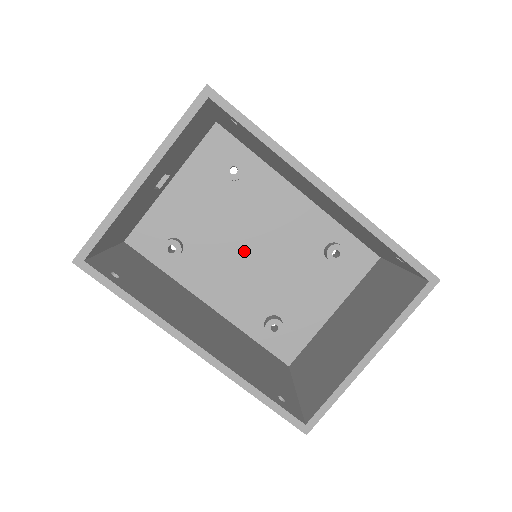
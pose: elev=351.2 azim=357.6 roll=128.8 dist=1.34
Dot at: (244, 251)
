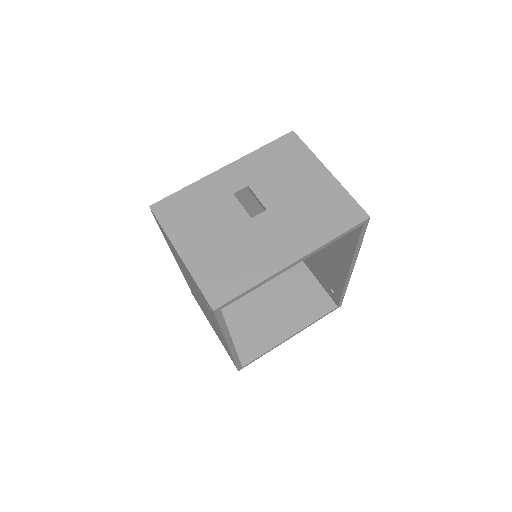
Dot at: occluded
